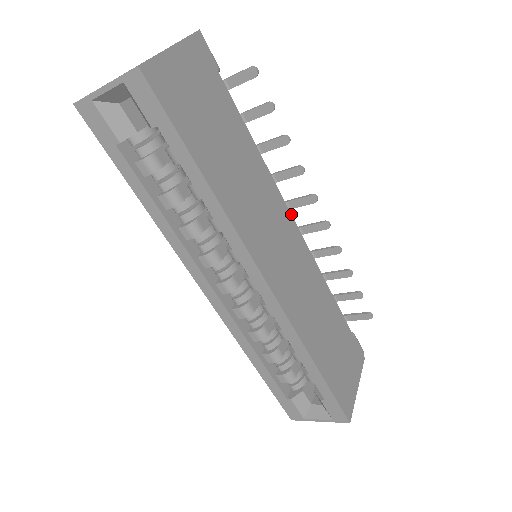
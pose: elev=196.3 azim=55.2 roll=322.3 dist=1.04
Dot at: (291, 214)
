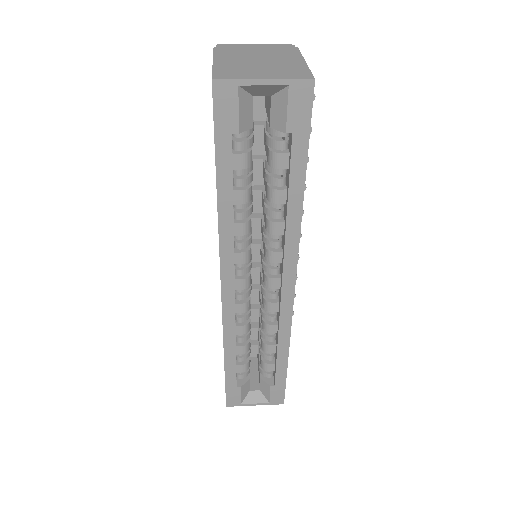
Dot at: occluded
